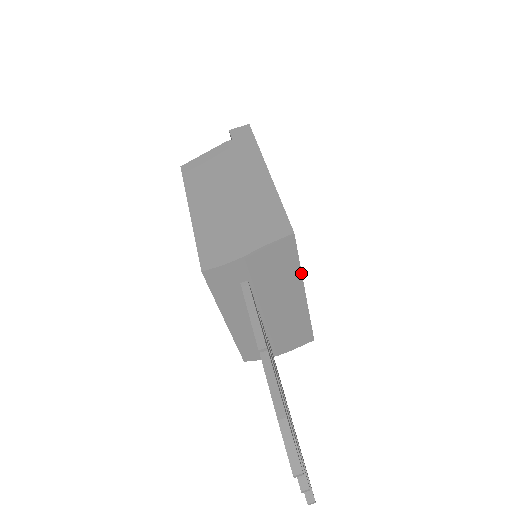
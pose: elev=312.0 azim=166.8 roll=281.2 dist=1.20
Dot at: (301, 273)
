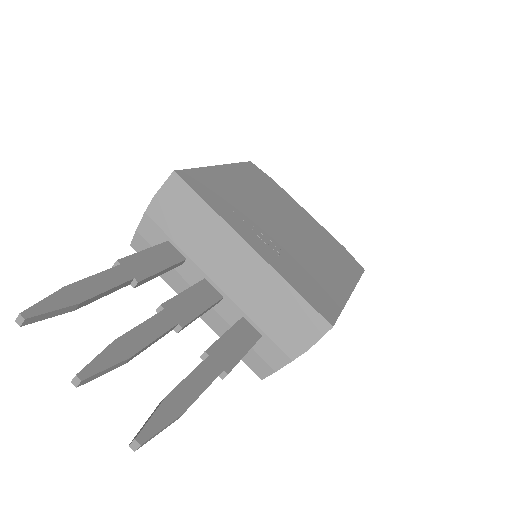
Dot at: (220, 217)
